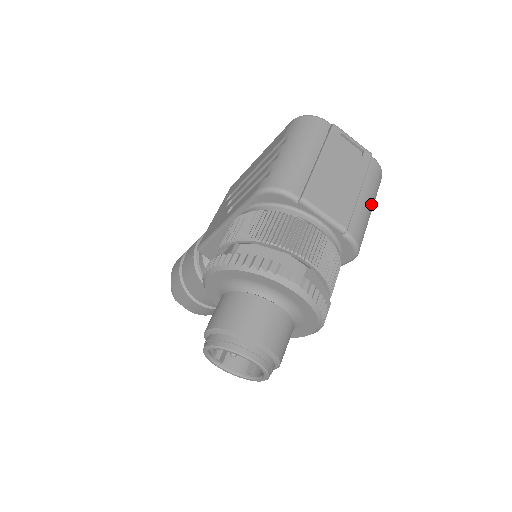
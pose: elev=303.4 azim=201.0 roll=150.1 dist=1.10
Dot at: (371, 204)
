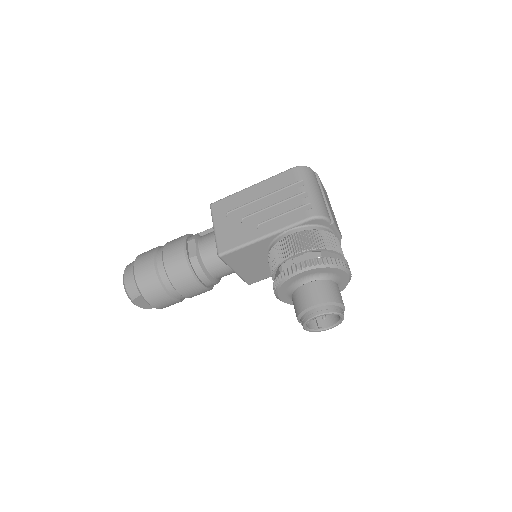
Dot at: occluded
